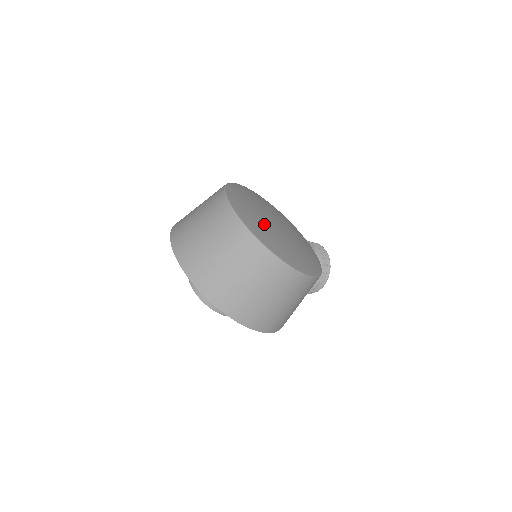
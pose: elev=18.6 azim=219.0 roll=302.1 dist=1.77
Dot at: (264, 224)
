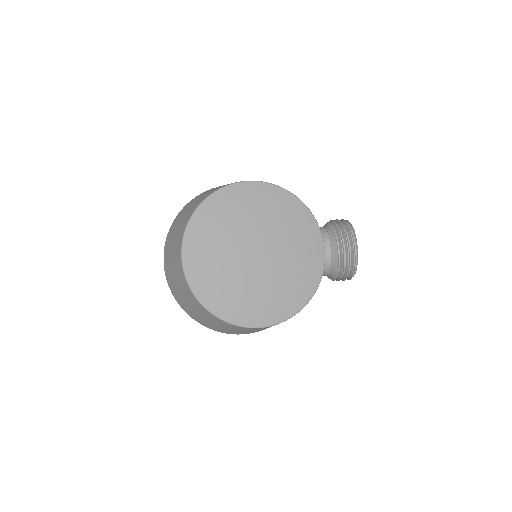
Dot at: (223, 269)
